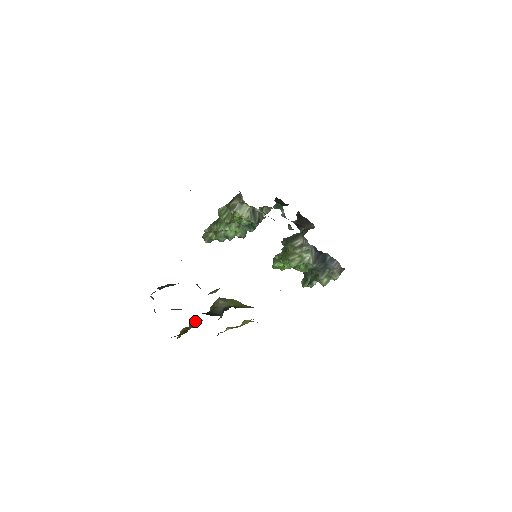
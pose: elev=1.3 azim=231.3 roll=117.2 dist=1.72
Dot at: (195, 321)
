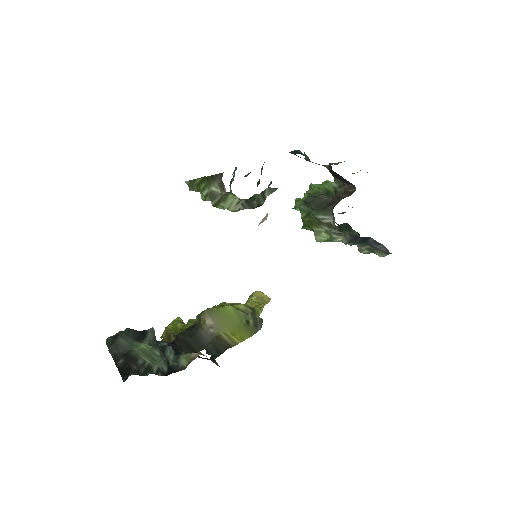
Dot at: occluded
